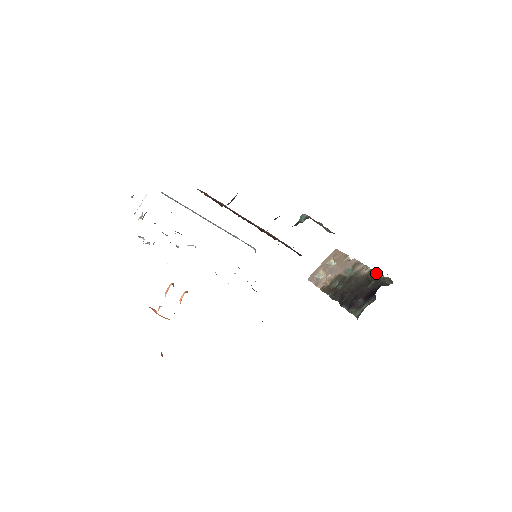
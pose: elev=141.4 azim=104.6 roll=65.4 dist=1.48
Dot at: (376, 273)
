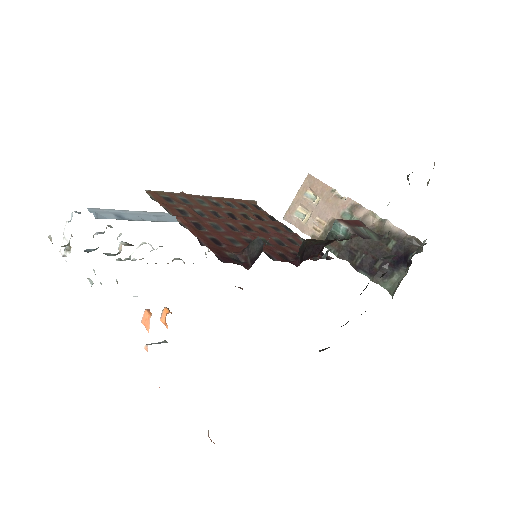
Dot at: (392, 227)
